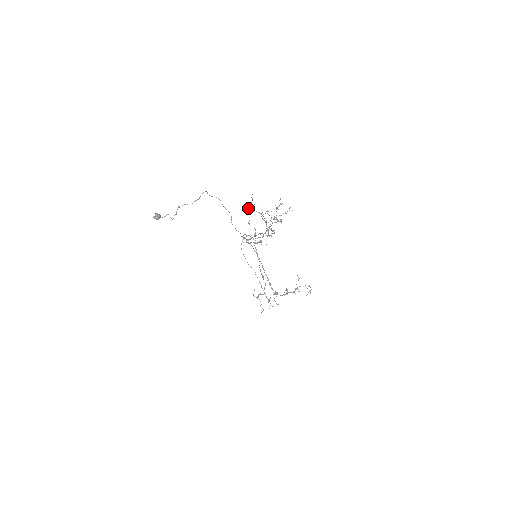
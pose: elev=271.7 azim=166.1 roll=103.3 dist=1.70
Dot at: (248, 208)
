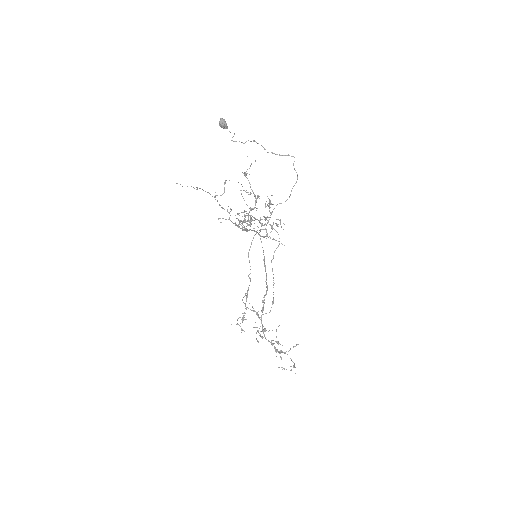
Dot at: occluded
